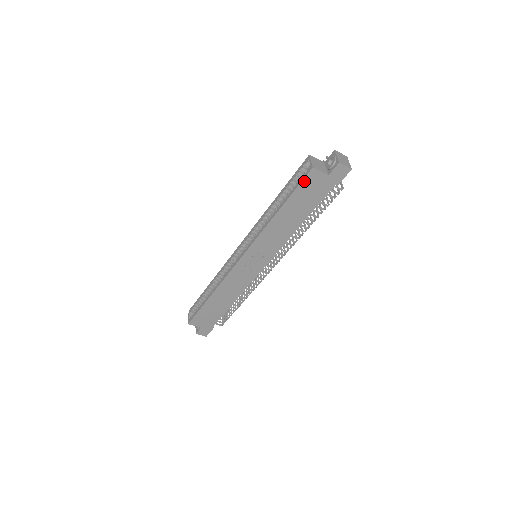
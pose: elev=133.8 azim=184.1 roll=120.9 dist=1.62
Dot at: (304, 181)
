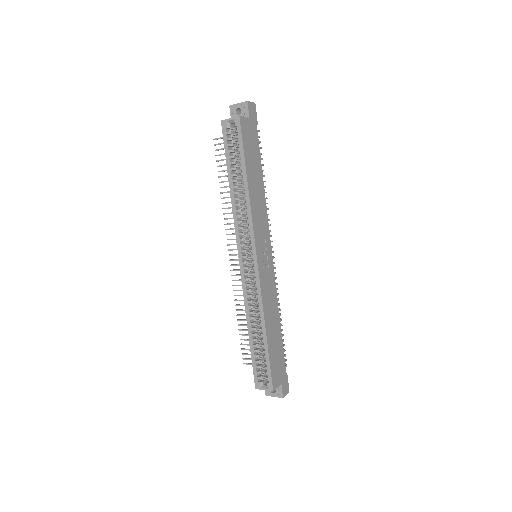
Dot at: (242, 134)
